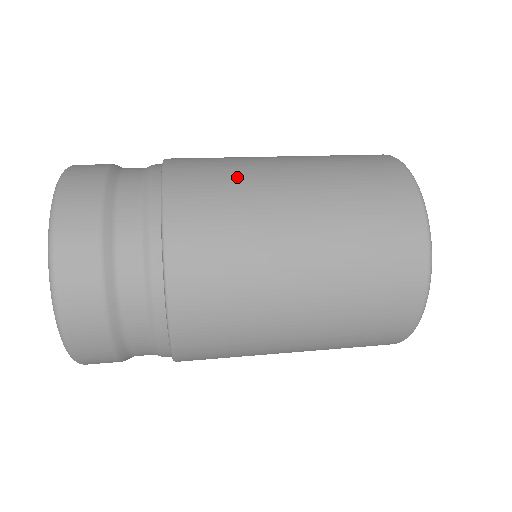
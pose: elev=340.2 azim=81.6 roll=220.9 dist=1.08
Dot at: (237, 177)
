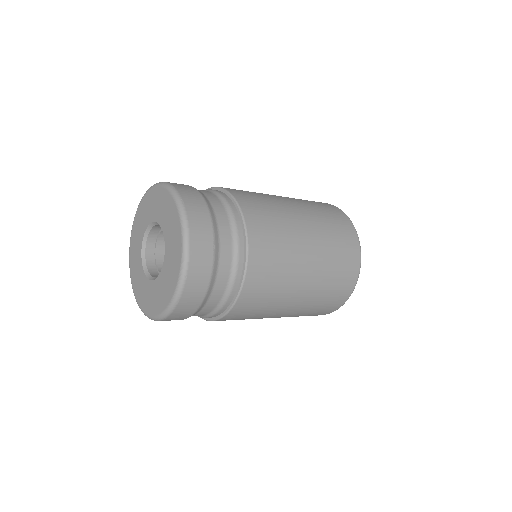
Dot at: (258, 193)
